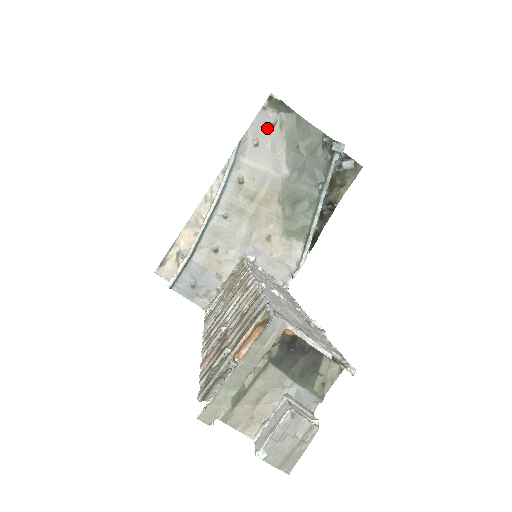
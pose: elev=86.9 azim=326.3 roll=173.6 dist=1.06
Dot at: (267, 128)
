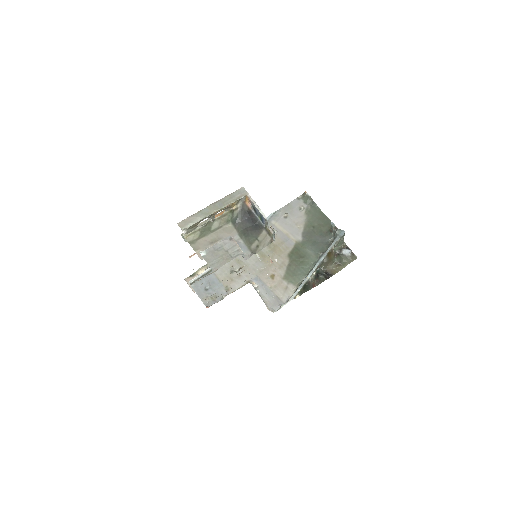
Dot at: (296, 210)
